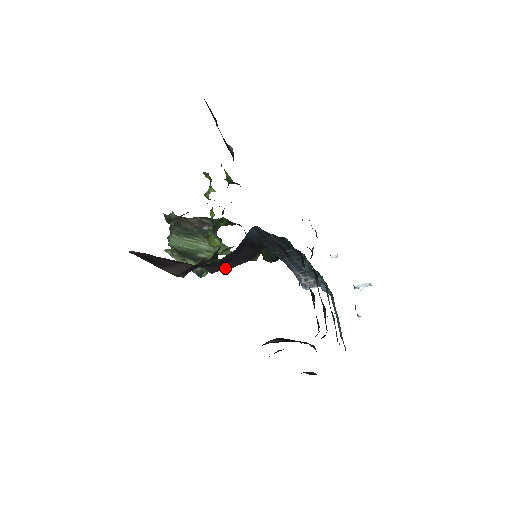
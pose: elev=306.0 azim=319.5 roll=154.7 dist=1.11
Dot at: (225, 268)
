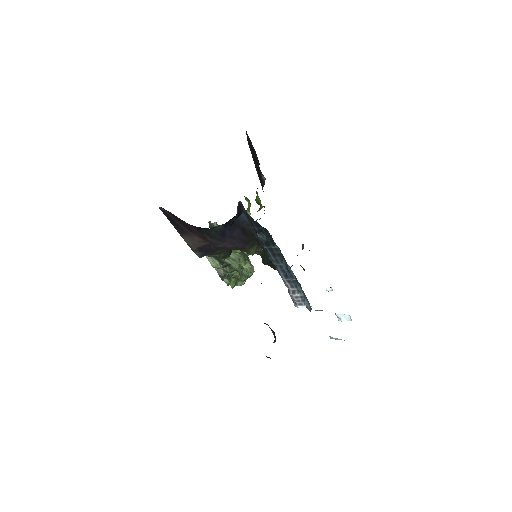
Dot at: (222, 245)
